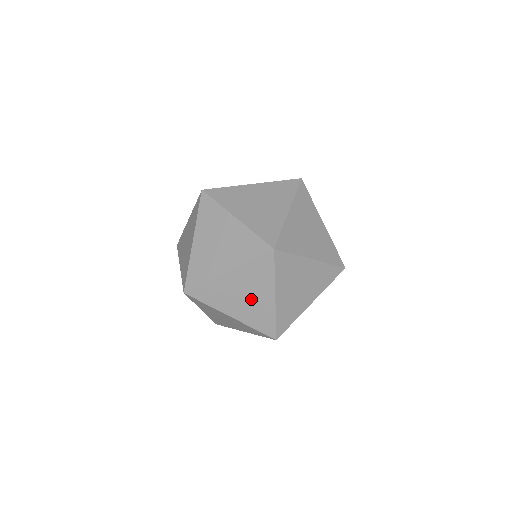
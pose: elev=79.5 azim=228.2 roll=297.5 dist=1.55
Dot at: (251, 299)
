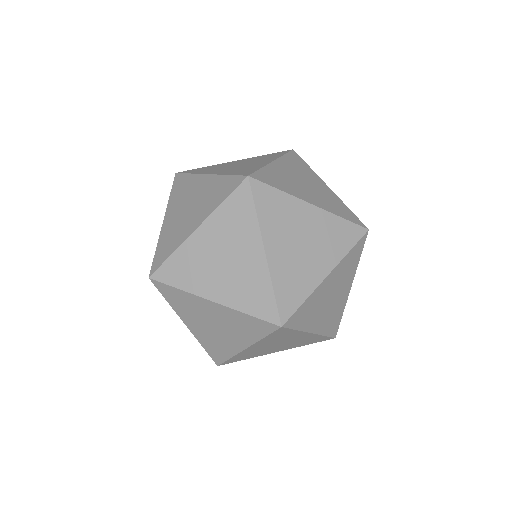
Dot at: (234, 263)
